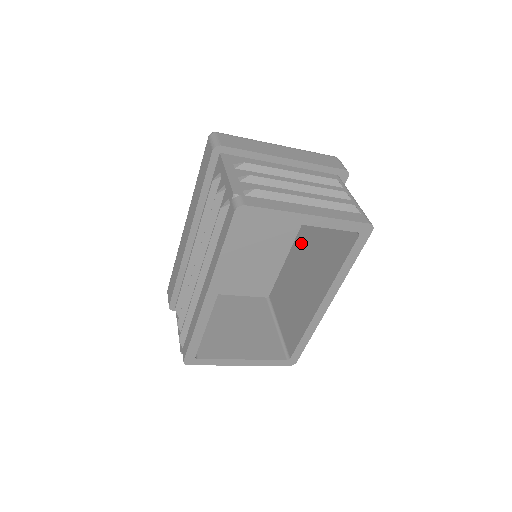
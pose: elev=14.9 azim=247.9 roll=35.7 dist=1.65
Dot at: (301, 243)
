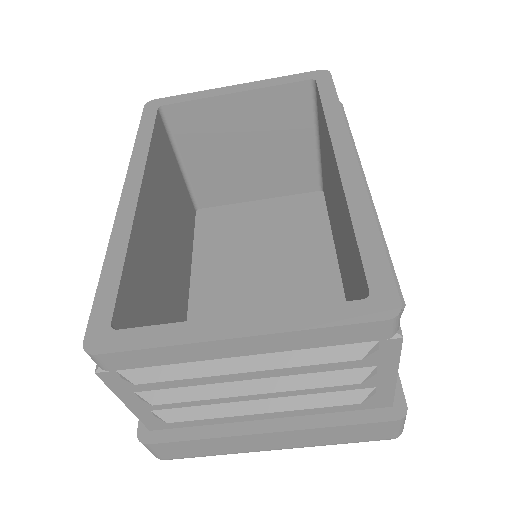
Dot at: occluded
